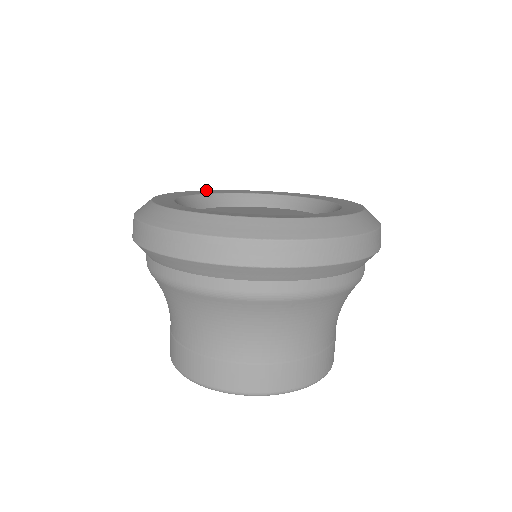
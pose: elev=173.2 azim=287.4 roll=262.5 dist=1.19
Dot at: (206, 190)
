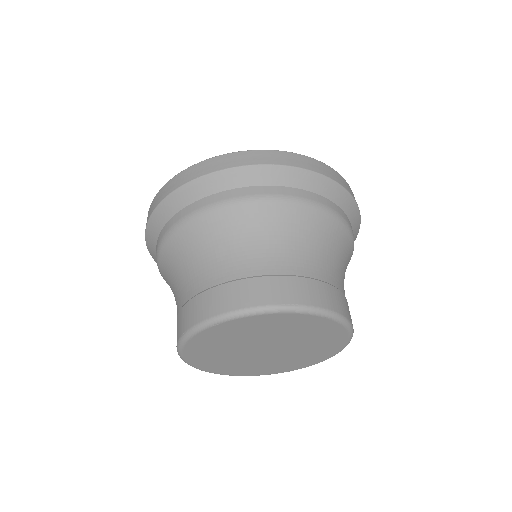
Dot at: occluded
